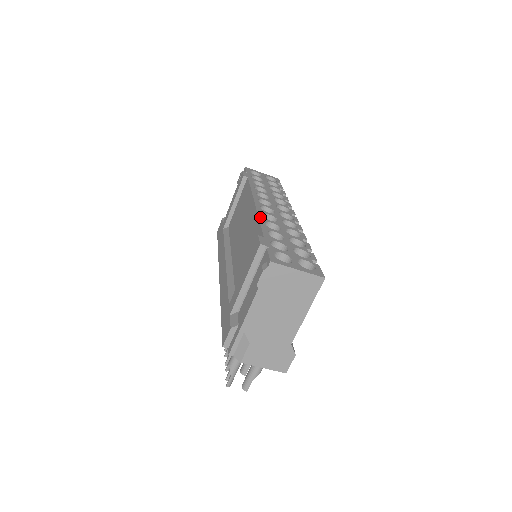
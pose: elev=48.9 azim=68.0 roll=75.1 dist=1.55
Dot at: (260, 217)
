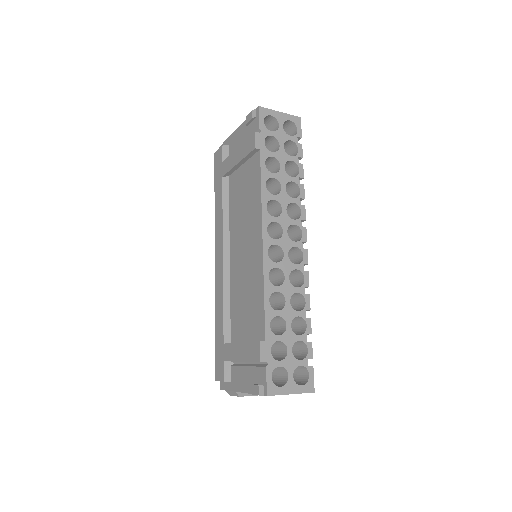
Dot at: (266, 286)
